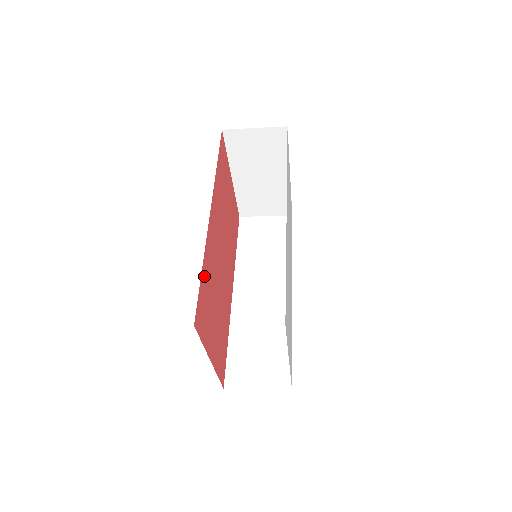
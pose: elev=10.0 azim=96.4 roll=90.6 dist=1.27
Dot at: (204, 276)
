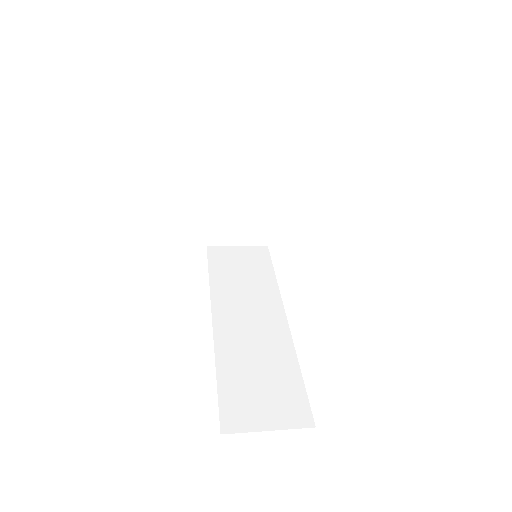
Dot at: occluded
